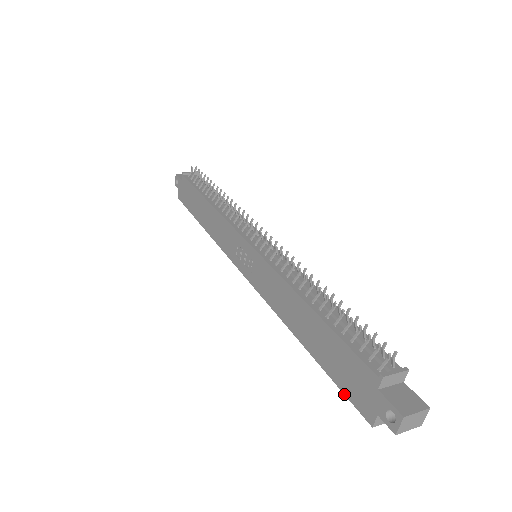
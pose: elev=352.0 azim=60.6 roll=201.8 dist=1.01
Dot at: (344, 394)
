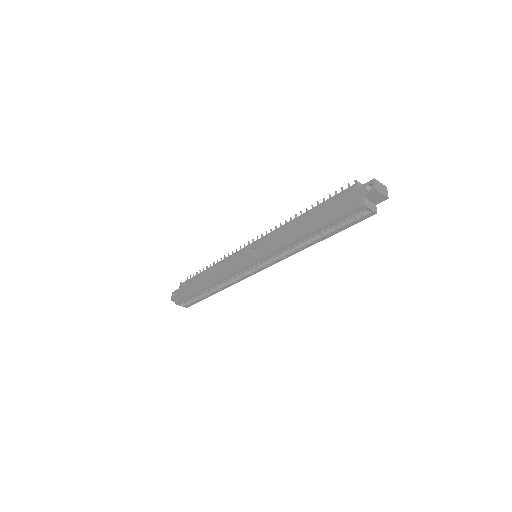
Dot at: (342, 216)
